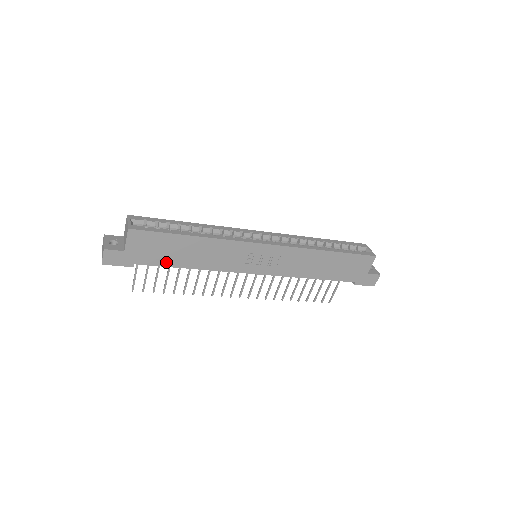
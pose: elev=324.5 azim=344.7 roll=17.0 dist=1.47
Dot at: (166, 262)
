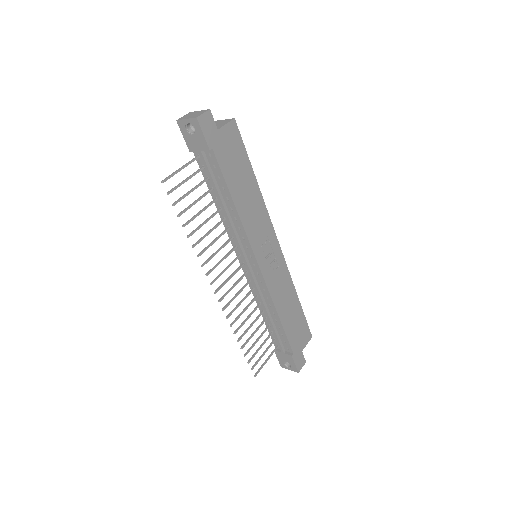
Dot at: (228, 176)
